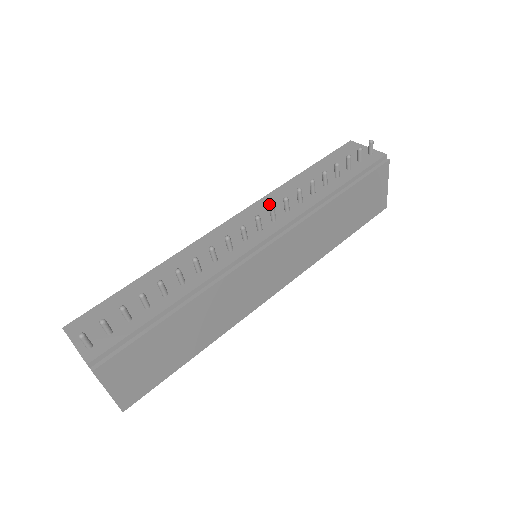
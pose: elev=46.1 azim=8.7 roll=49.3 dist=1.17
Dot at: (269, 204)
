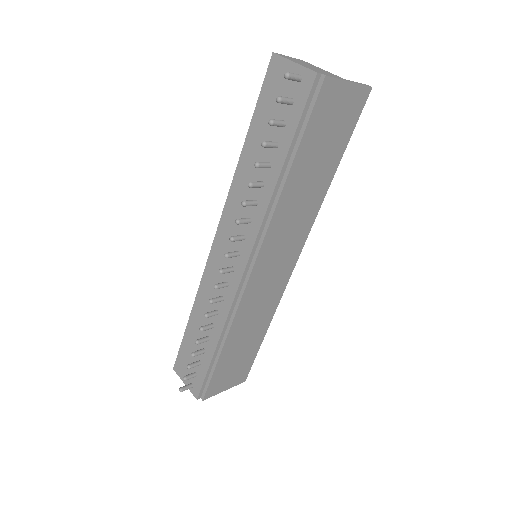
Dot at: (233, 213)
